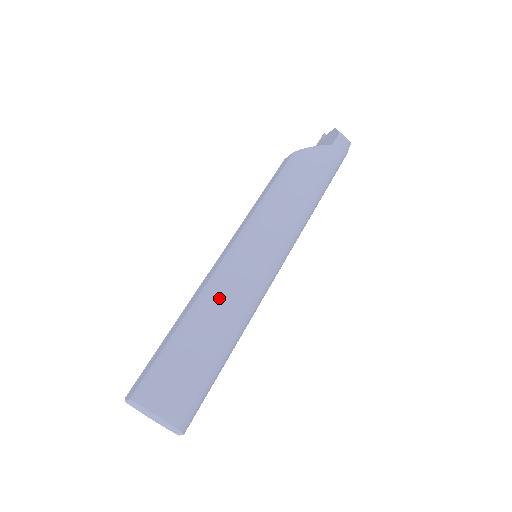
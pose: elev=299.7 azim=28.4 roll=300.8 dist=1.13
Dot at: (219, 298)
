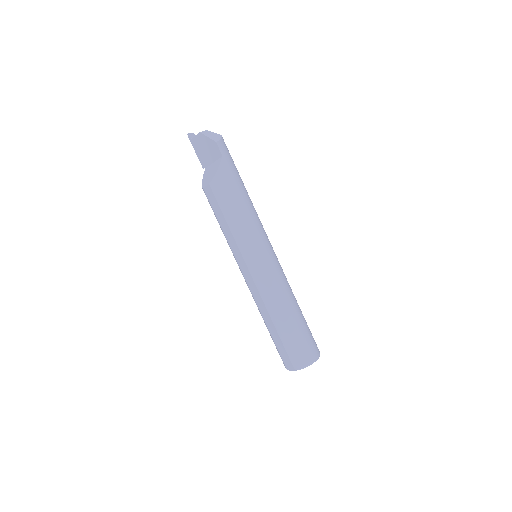
Dot at: (278, 300)
